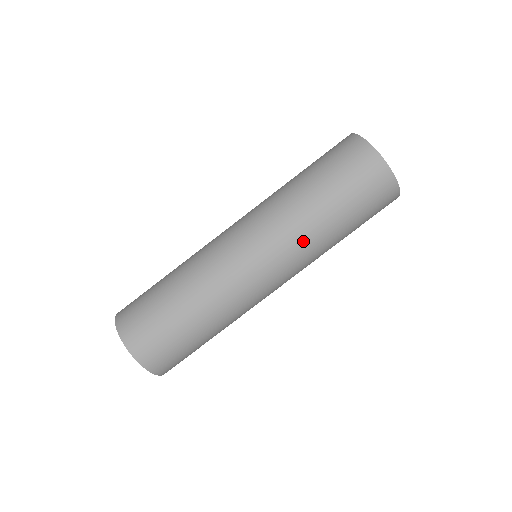
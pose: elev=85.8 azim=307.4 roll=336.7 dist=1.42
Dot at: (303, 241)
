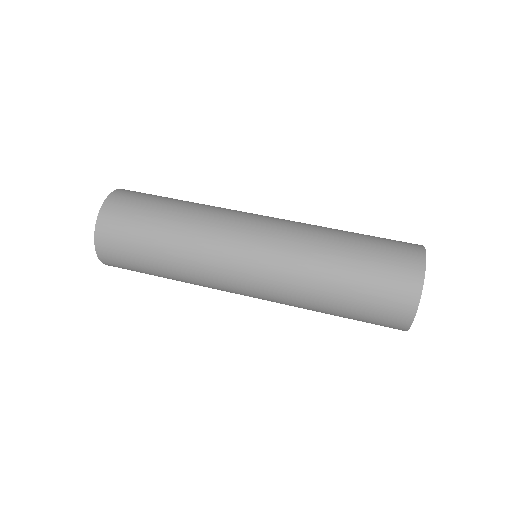
Dot at: (295, 283)
